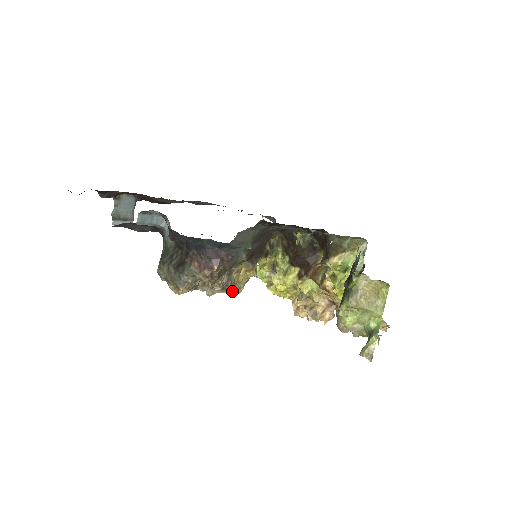
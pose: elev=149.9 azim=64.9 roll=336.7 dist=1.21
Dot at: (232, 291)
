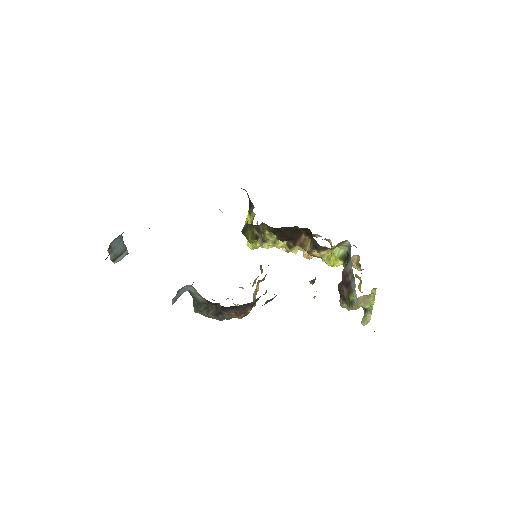
Dot at: occluded
